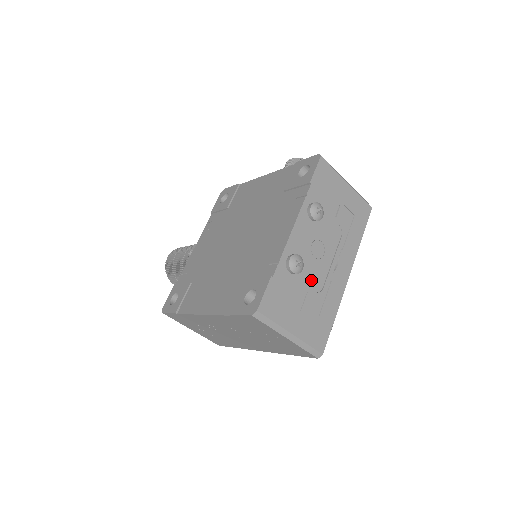
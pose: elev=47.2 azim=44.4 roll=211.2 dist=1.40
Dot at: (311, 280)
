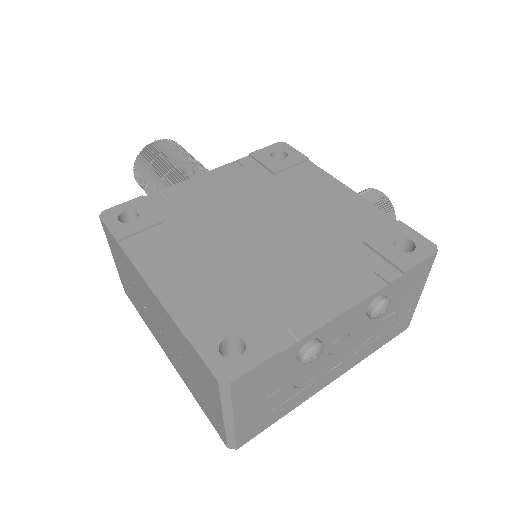
Dot at: (304, 372)
